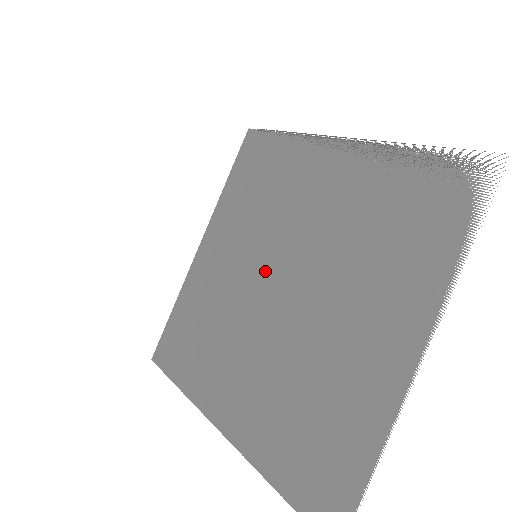
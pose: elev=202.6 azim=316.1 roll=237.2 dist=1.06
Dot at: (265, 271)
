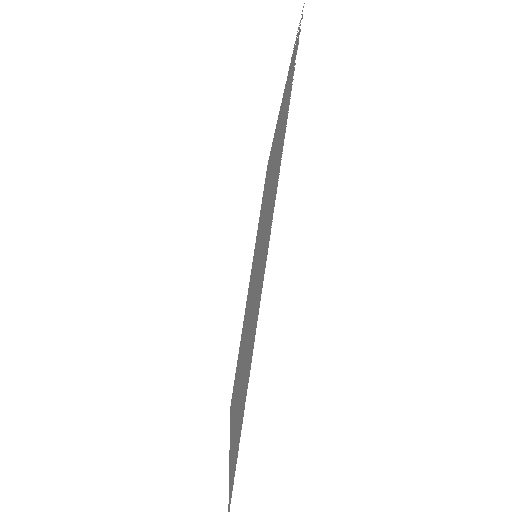
Dot at: occluded
